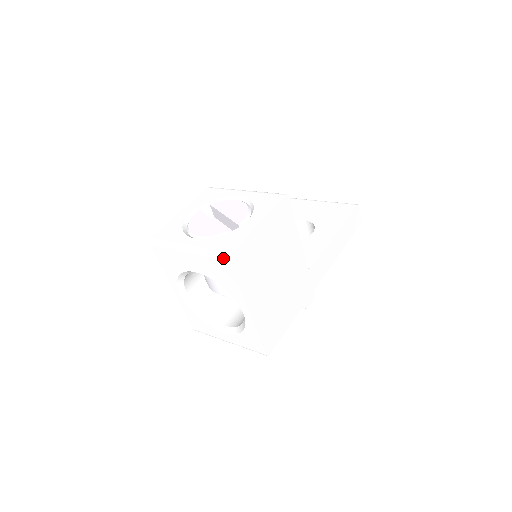
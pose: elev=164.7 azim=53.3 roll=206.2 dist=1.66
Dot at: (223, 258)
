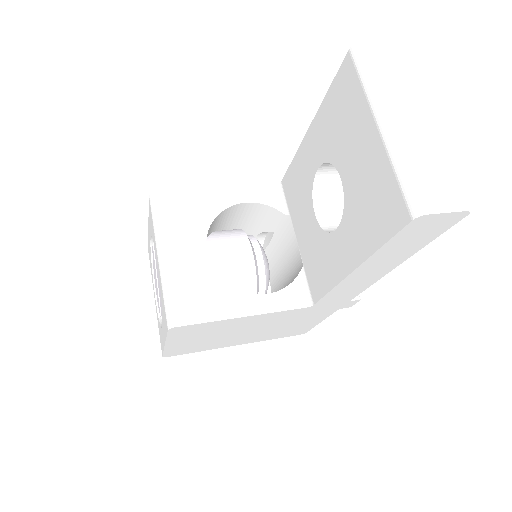
Dot at: occluded
